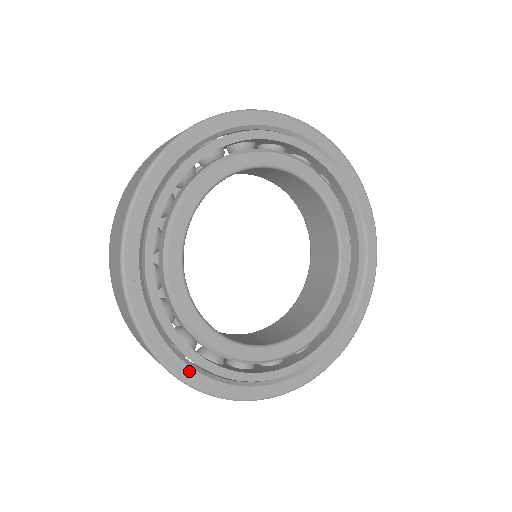
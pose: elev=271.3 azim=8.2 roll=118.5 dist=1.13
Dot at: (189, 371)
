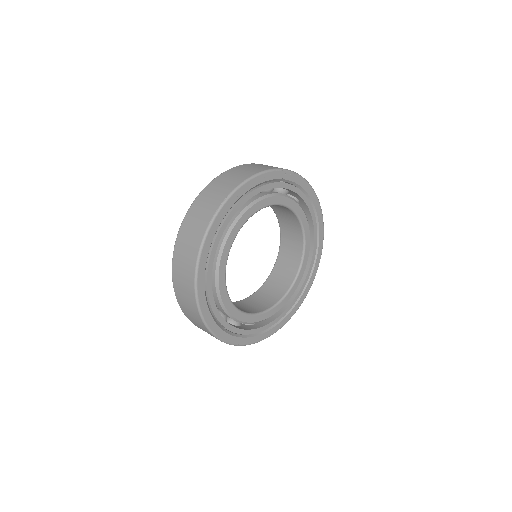
Dot at: (207, 251)
